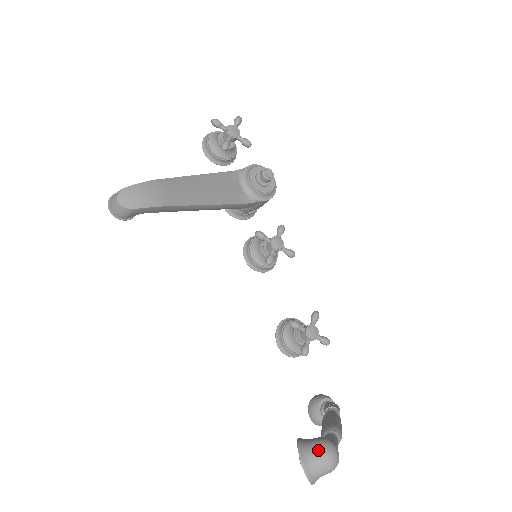
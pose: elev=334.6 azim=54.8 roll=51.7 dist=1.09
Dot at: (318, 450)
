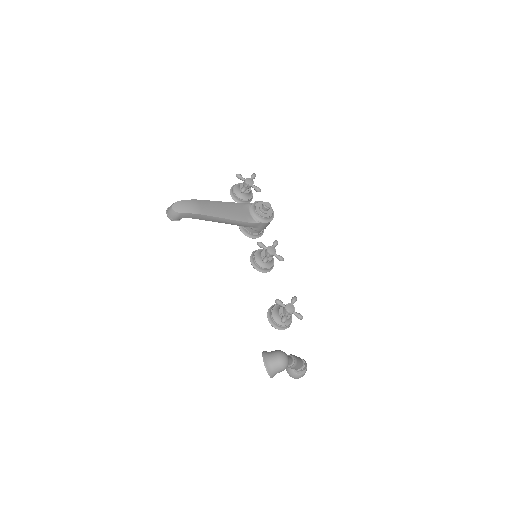
Dot at: (274, 354)
